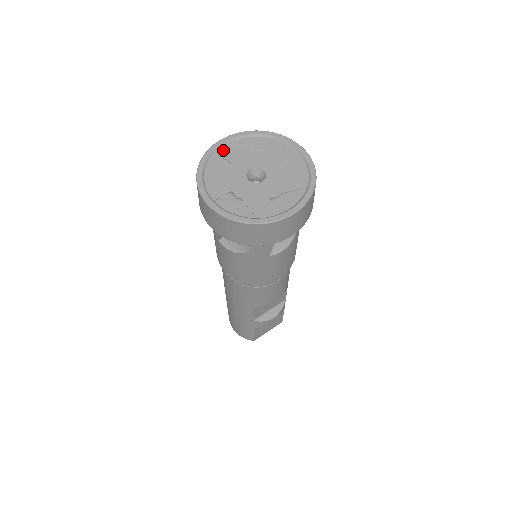
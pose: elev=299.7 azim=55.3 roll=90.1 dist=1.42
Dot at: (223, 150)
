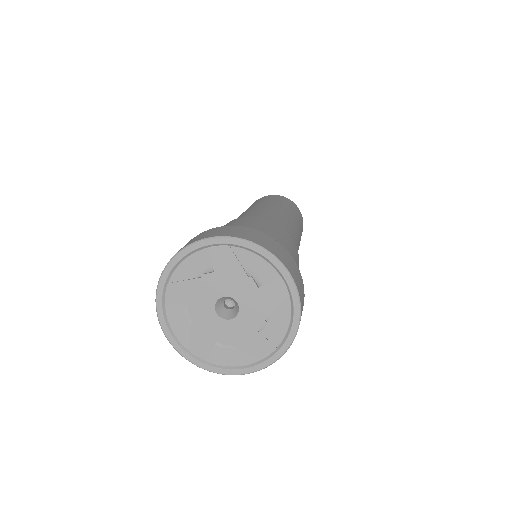
Dot at: (219, 251)
